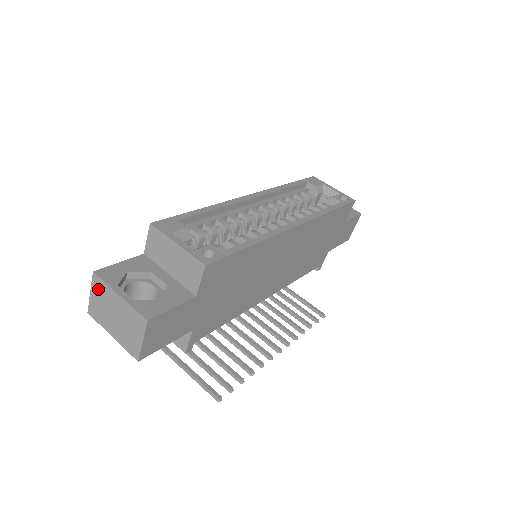
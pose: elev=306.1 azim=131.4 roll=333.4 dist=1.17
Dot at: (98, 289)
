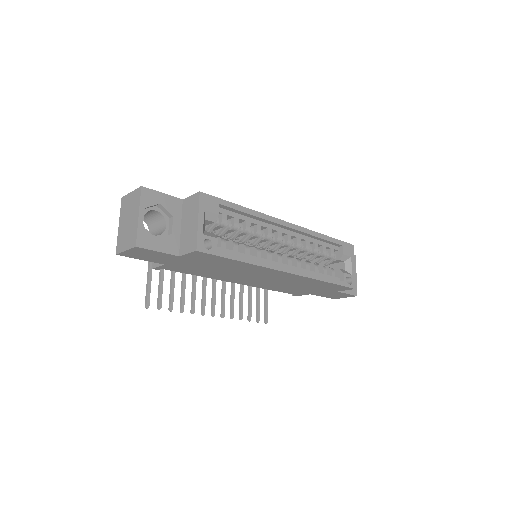
Dot at: (135, 197)
